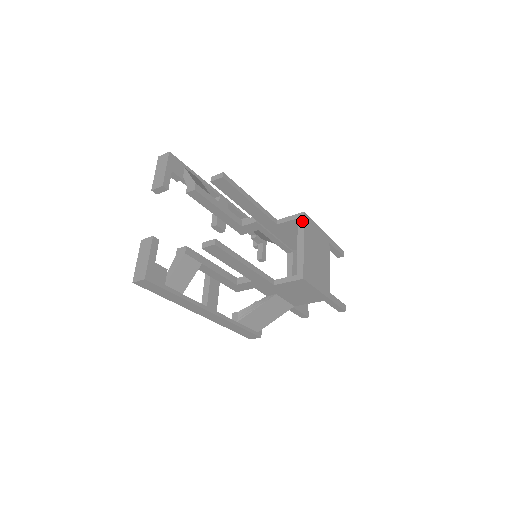
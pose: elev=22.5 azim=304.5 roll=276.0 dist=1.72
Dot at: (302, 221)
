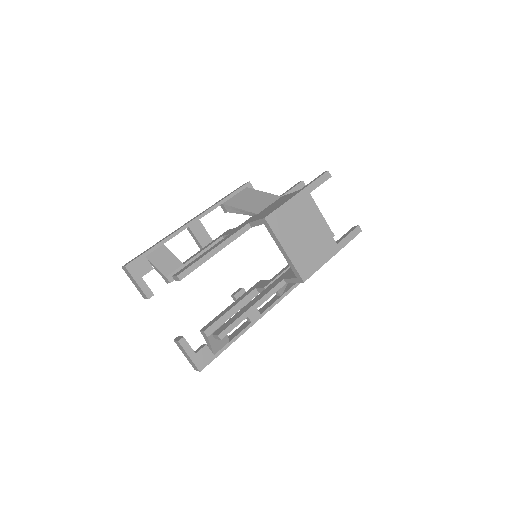
Dot at: (269, 228)
